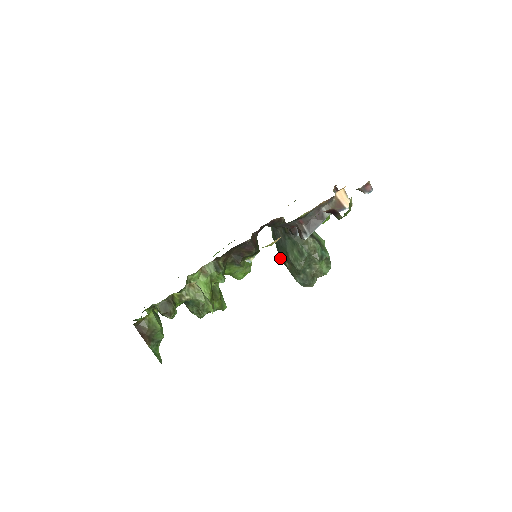
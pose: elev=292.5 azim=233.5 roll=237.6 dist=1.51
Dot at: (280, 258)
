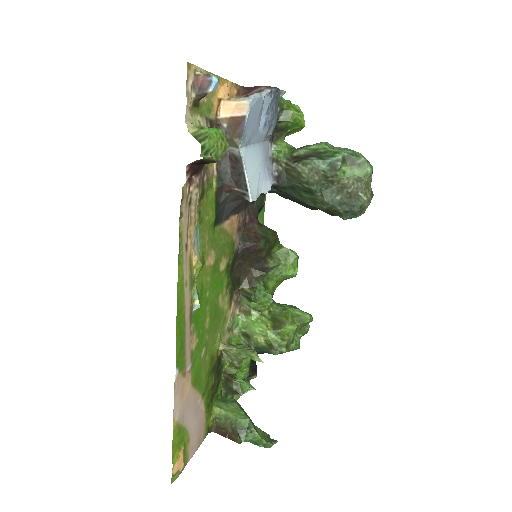
Dot at: occluded
